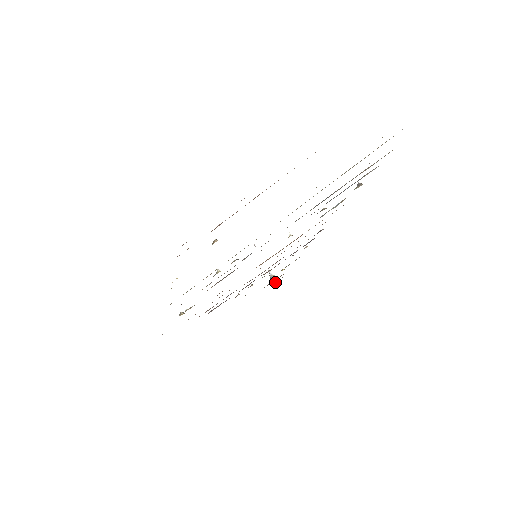
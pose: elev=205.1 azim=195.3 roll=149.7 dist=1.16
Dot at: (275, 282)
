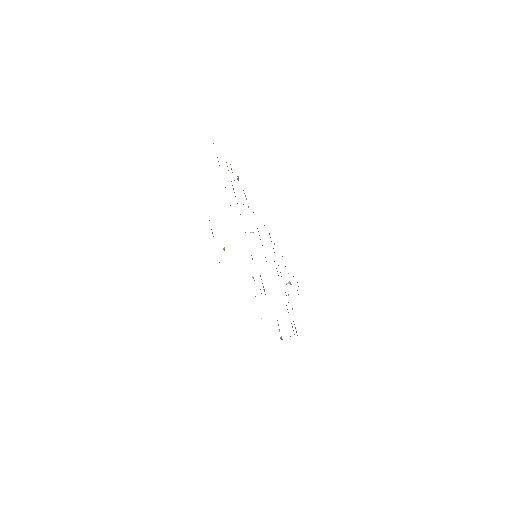
Dot at: occluded
